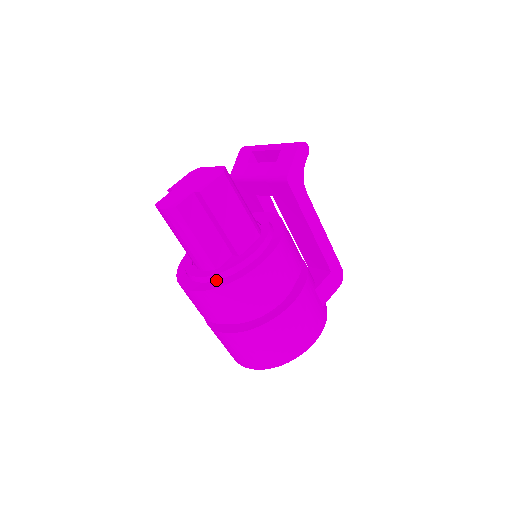
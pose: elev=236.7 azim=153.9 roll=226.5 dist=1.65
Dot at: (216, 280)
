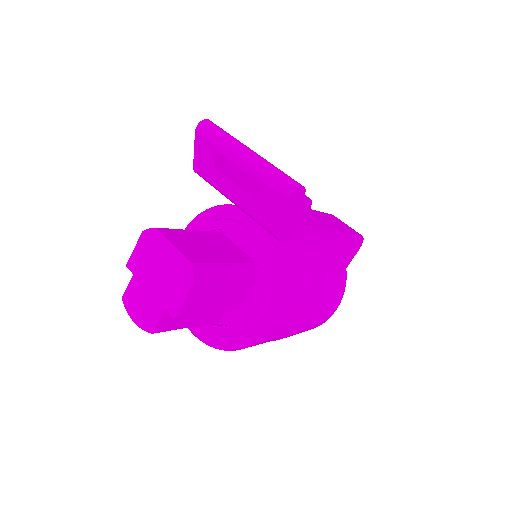
Dot at: (222, 336)
